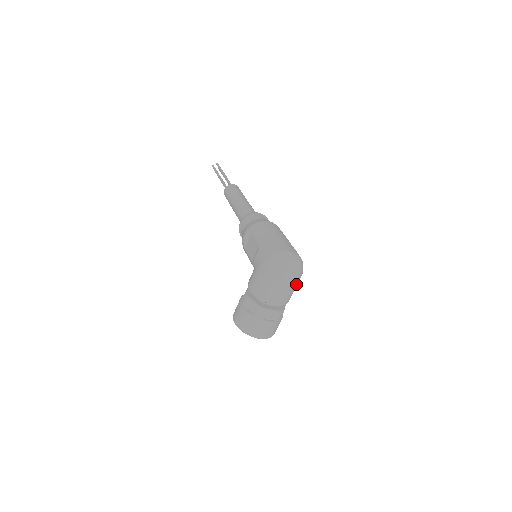
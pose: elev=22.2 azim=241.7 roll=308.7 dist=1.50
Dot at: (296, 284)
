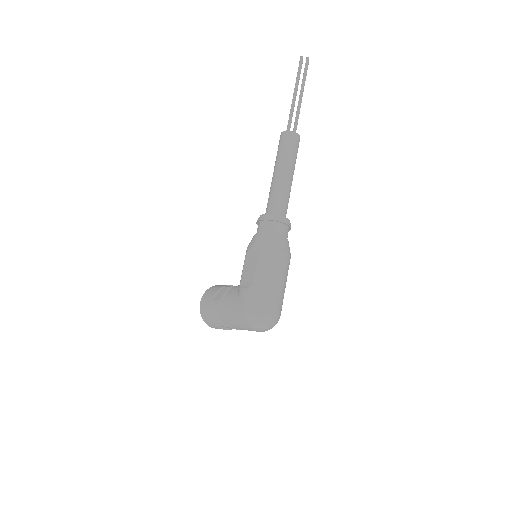
Dot at: occluded
